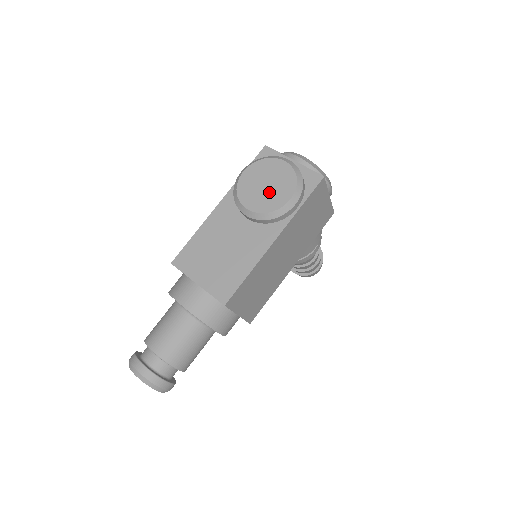
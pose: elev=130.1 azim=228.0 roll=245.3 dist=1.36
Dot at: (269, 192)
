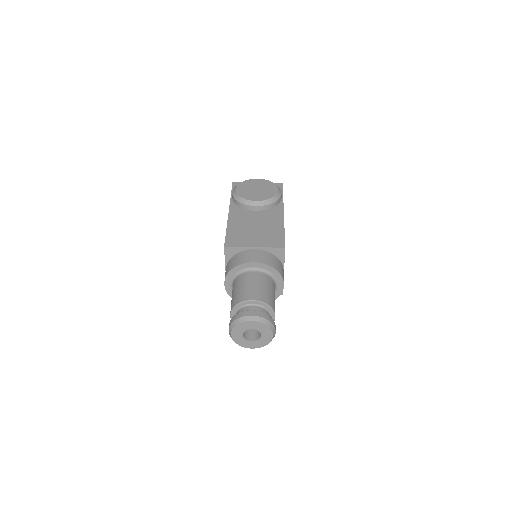
Dot at: (262, 191)
